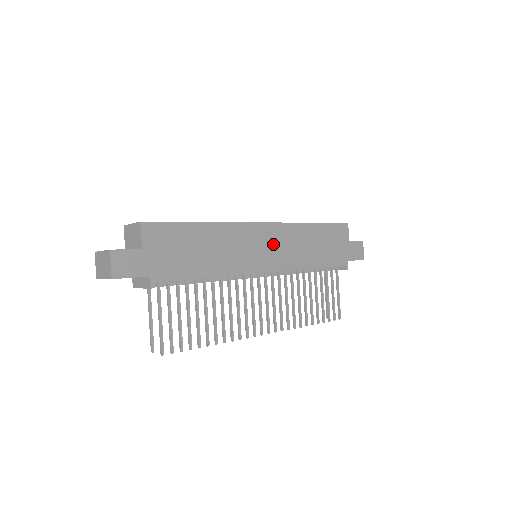
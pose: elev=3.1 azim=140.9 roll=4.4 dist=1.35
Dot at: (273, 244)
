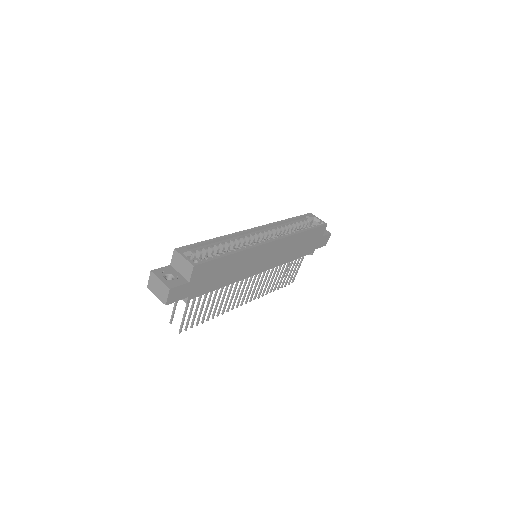
Dot at: (272, 254)
